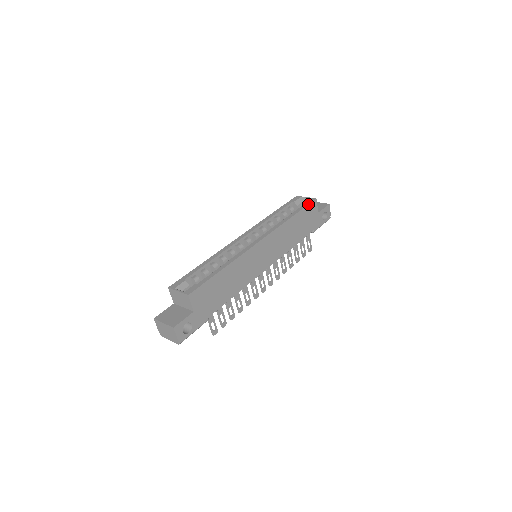
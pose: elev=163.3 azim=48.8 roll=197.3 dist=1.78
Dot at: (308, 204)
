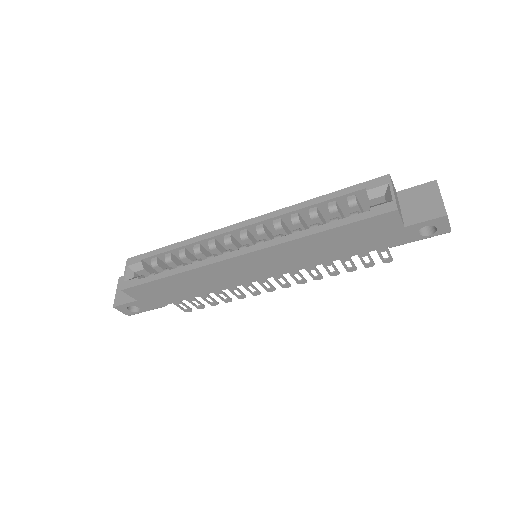
Dot at: (369, 217)
